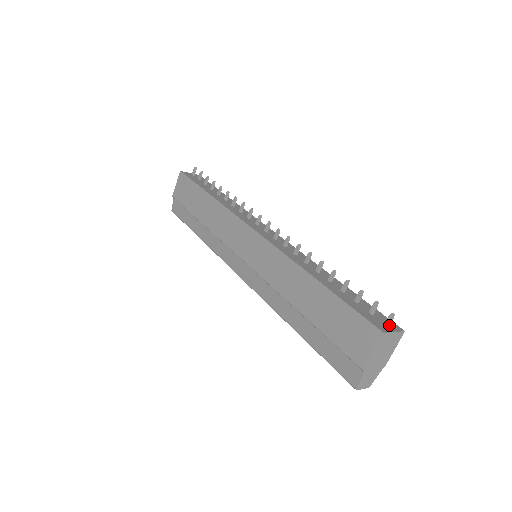
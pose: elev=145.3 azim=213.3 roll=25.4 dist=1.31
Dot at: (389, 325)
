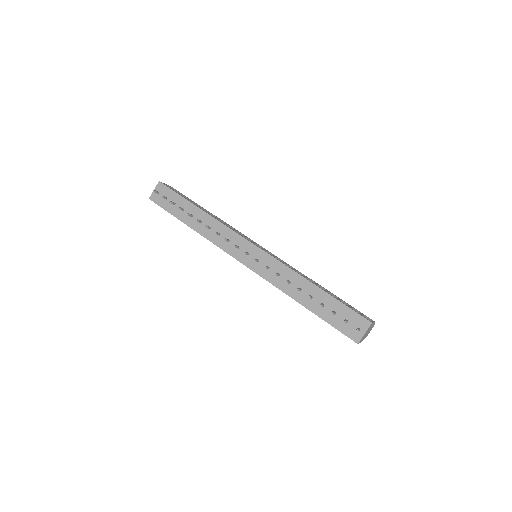
Dot at: (360, 330)
